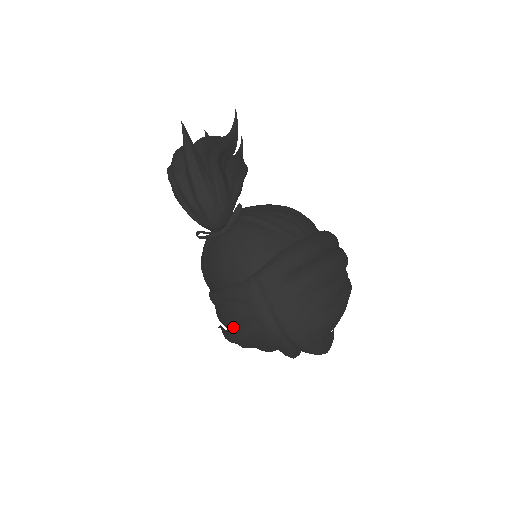
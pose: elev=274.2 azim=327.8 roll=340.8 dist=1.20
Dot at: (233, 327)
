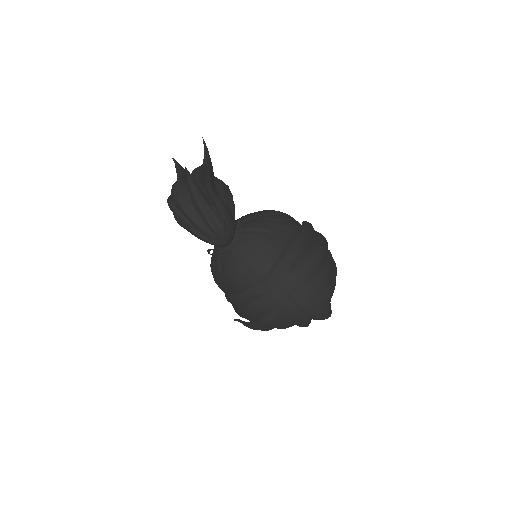
Dot at: (258, 318)
